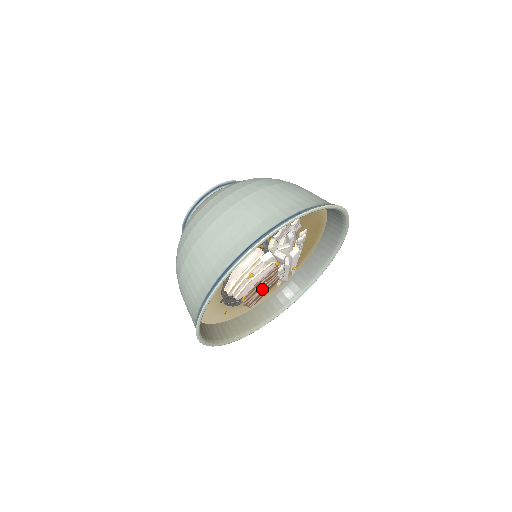
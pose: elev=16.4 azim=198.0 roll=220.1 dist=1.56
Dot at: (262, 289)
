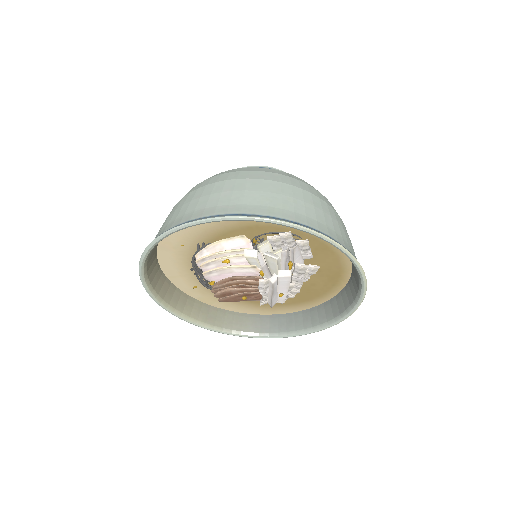
Dot at: (235, 288)
